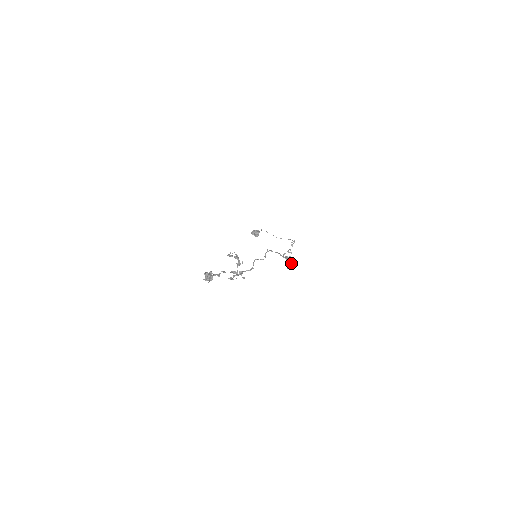
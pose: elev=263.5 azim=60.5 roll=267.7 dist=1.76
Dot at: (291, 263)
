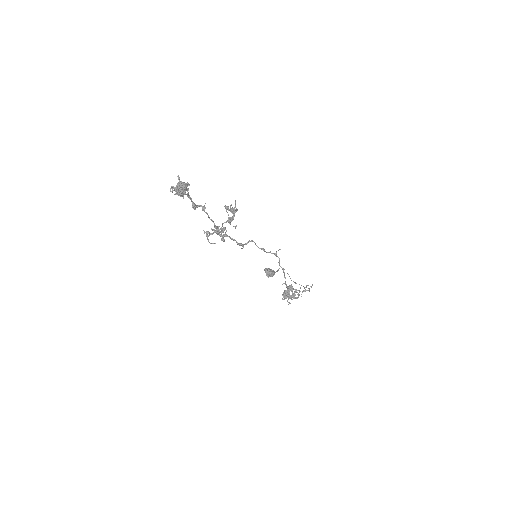
Dot at: (291, 297)
